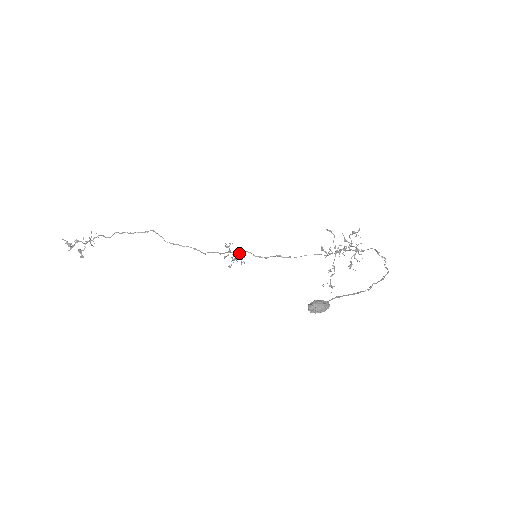
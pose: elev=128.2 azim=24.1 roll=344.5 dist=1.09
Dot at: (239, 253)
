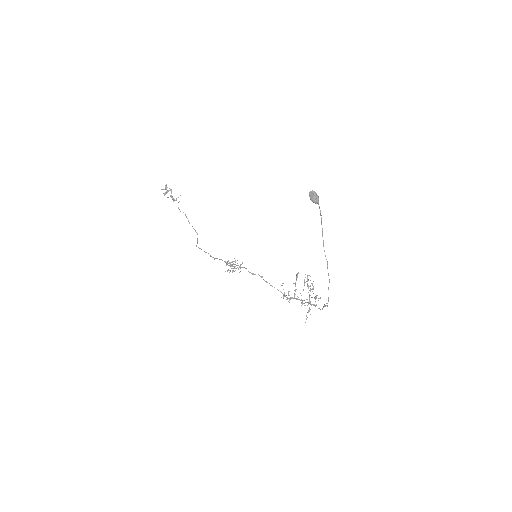
Dot at: (237, 267)
